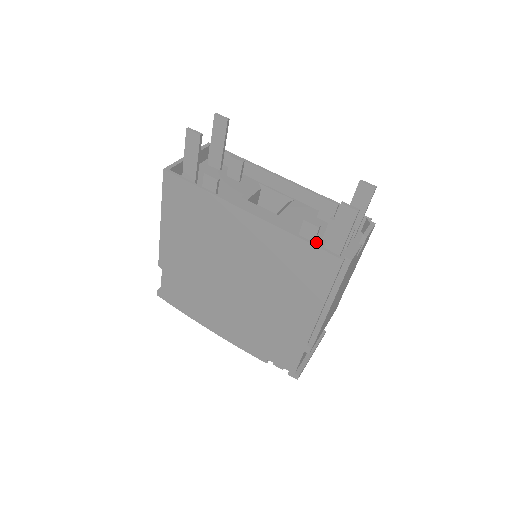
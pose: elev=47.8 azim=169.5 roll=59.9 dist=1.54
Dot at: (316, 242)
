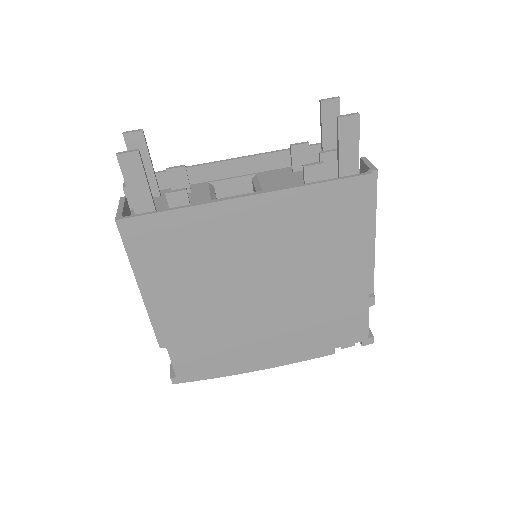
Dot at: occluded
